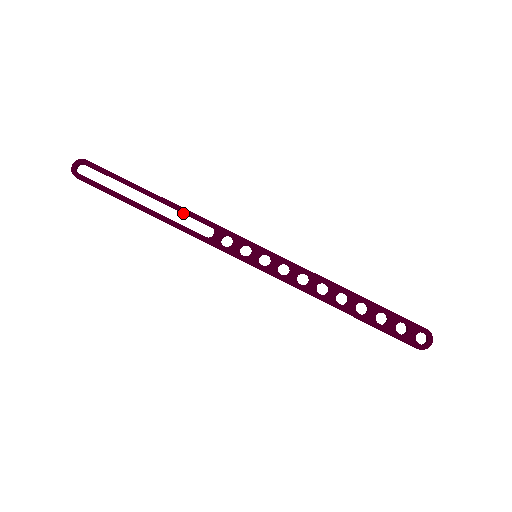
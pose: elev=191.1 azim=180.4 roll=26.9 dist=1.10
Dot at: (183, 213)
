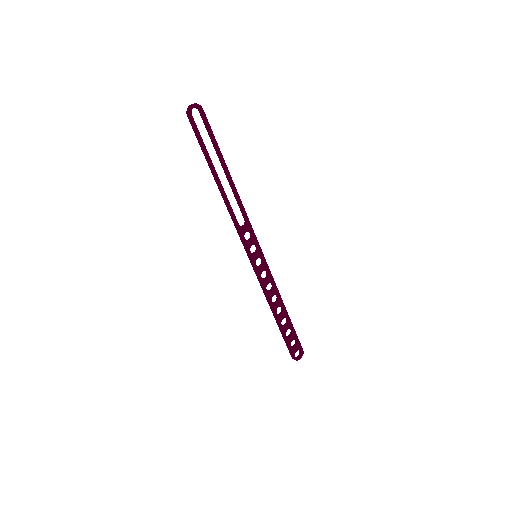
Dot at: (236, 198)
